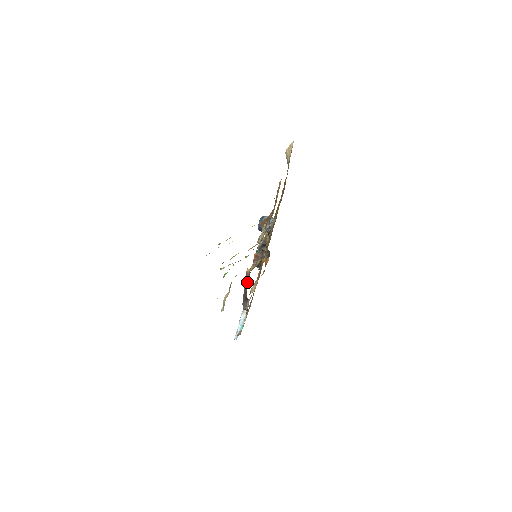
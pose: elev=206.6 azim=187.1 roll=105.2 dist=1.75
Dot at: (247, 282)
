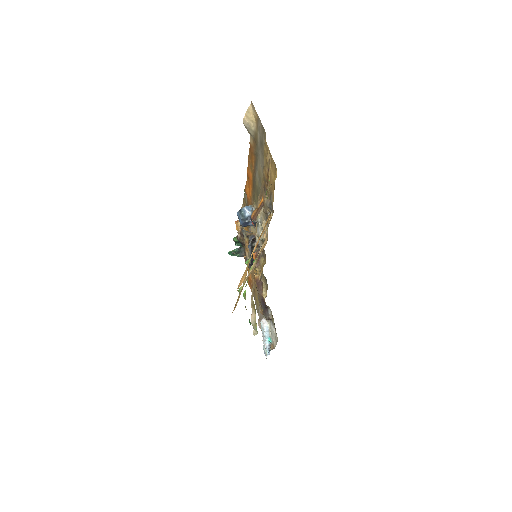
Dot at: (260, 289)
